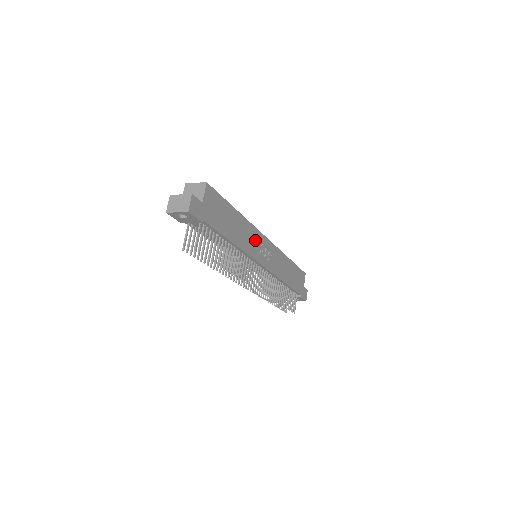
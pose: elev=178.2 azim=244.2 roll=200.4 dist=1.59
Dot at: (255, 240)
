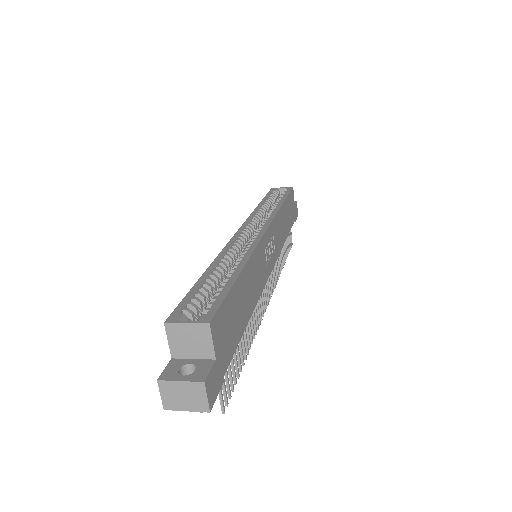
Dot at: (261, 260)
